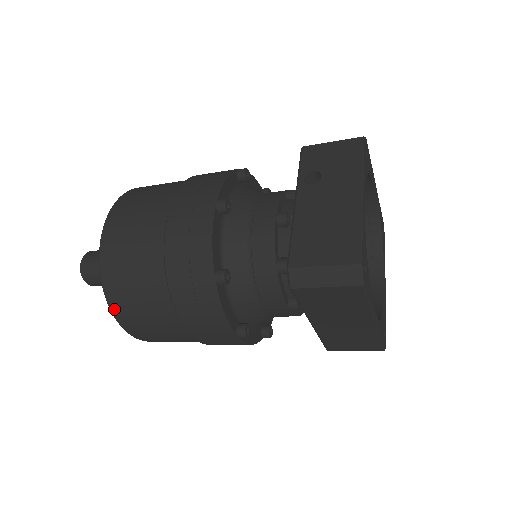
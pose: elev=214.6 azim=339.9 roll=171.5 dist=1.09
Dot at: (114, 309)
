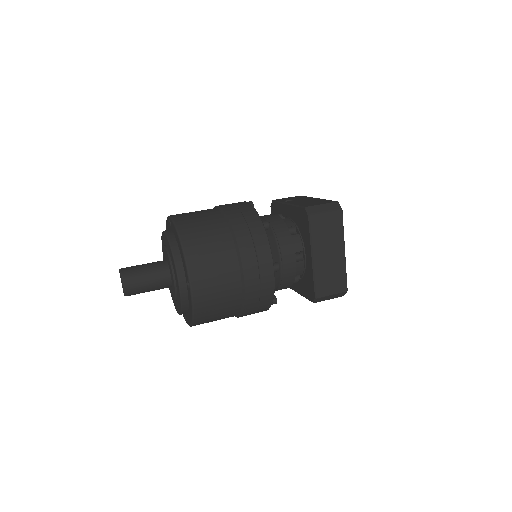
Dot at: (188, 255)
